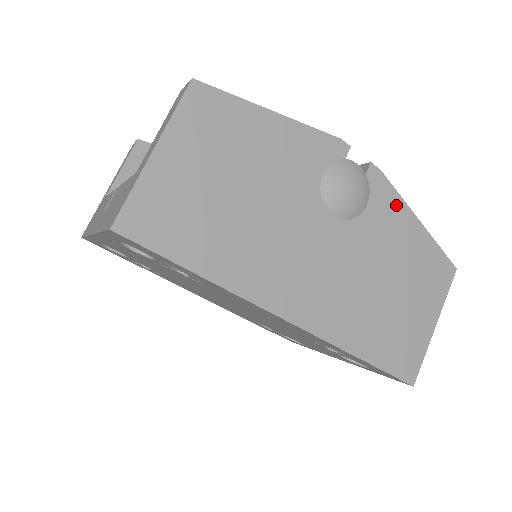
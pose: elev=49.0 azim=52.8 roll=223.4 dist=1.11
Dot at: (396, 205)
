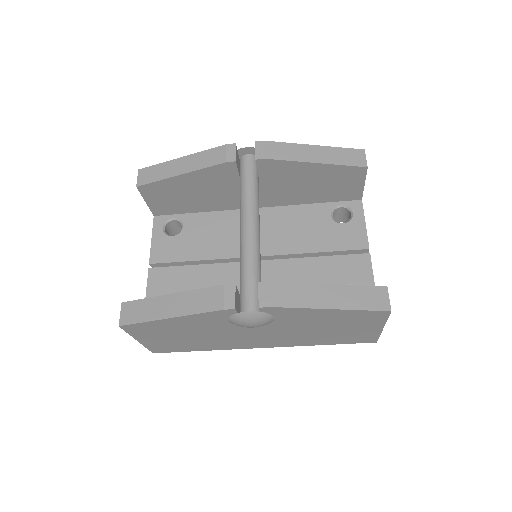
Dot at: (300, 311)
